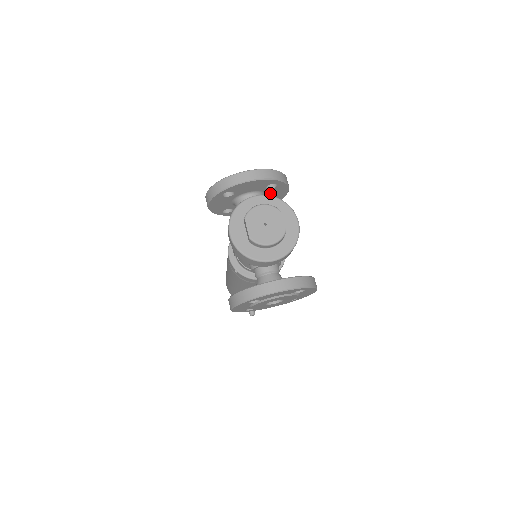
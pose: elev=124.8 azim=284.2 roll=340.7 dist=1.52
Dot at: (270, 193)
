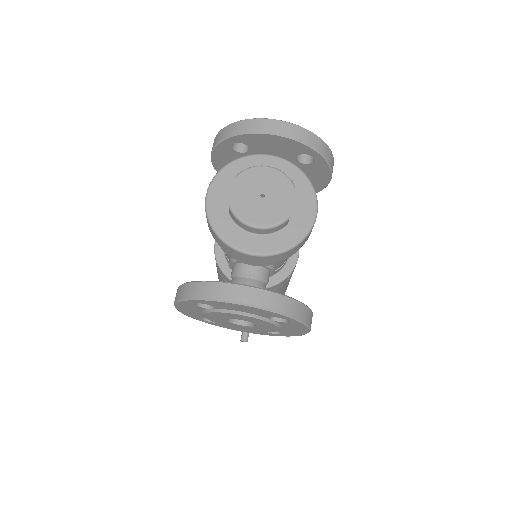
Dot at: occluded
